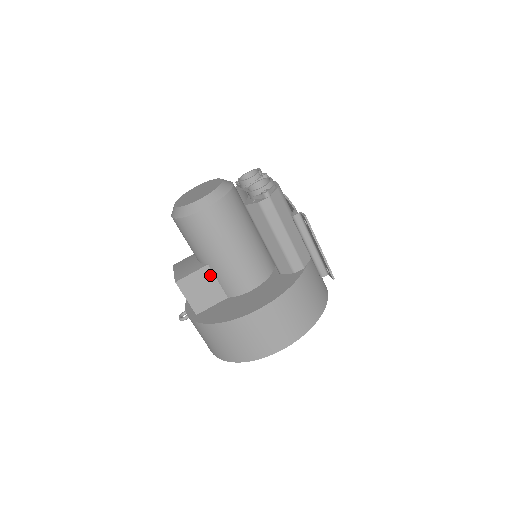
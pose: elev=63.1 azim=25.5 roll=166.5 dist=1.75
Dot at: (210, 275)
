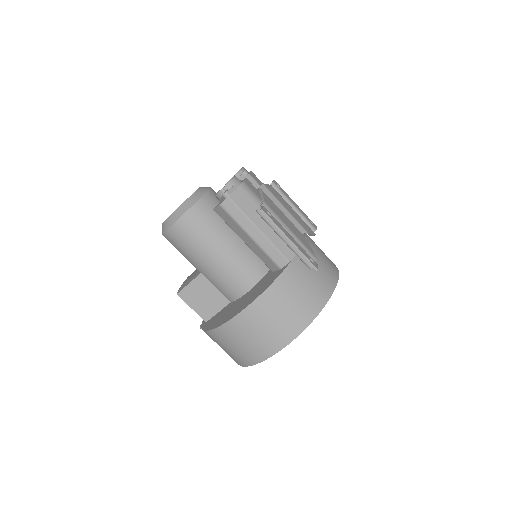
Dot at: (206, 283)
